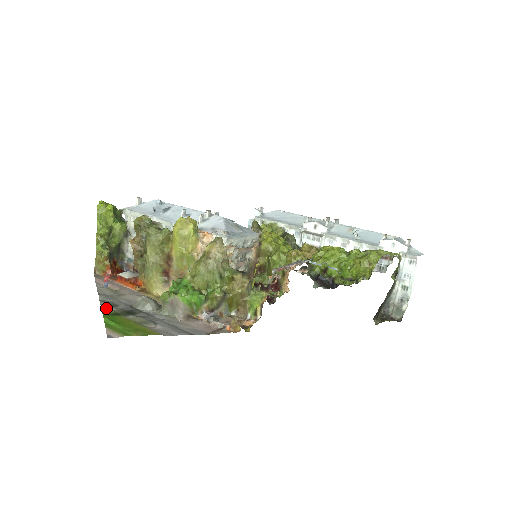
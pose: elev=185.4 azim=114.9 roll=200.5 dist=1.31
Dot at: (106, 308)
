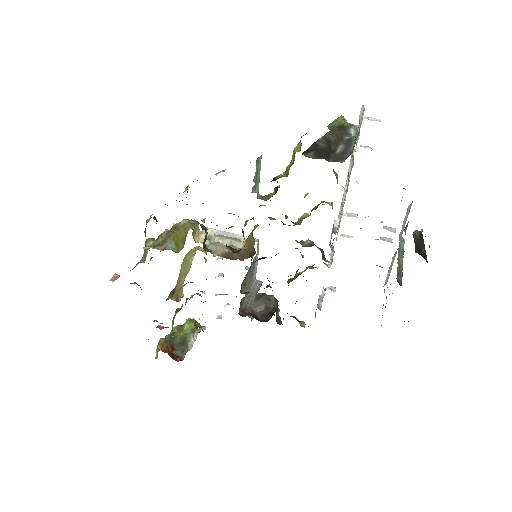
Dot at: occluded
